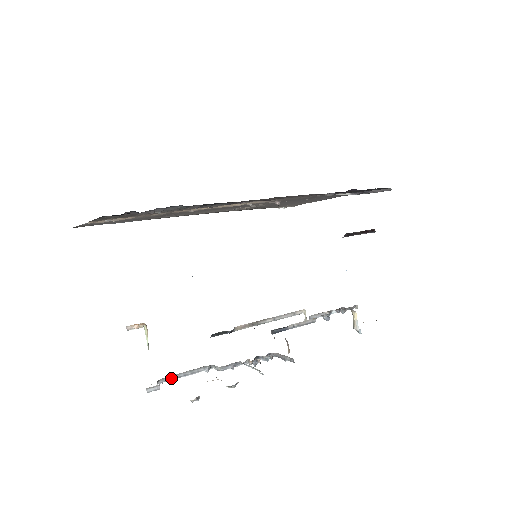
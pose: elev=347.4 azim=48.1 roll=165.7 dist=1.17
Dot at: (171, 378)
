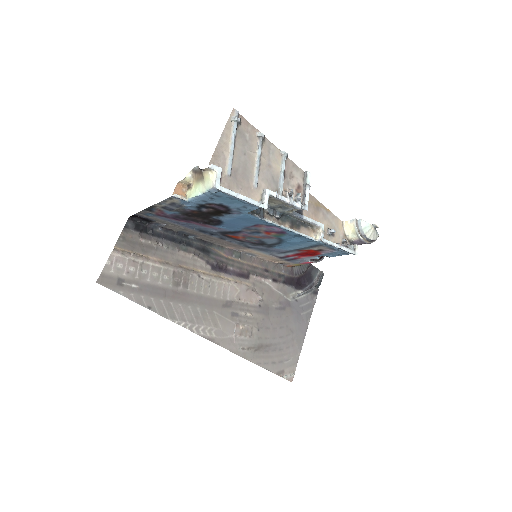
Dot at: (230, 191)
